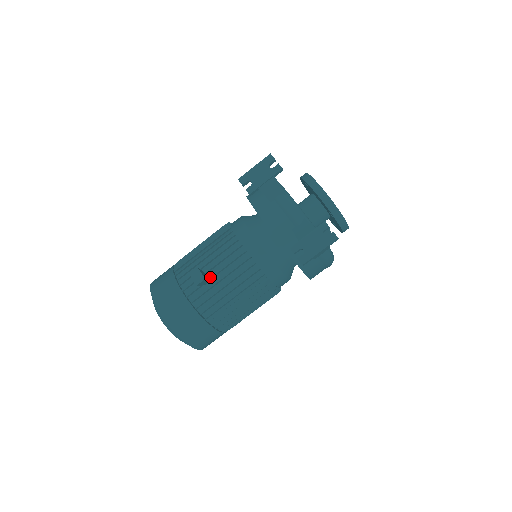
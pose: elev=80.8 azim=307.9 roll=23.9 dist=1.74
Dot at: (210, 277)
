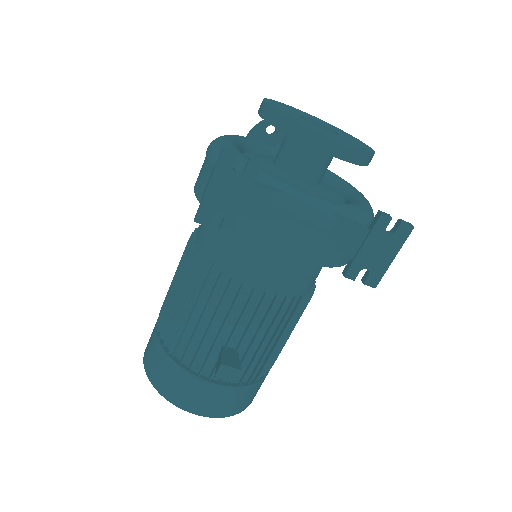
Dot at: (234, 346)
